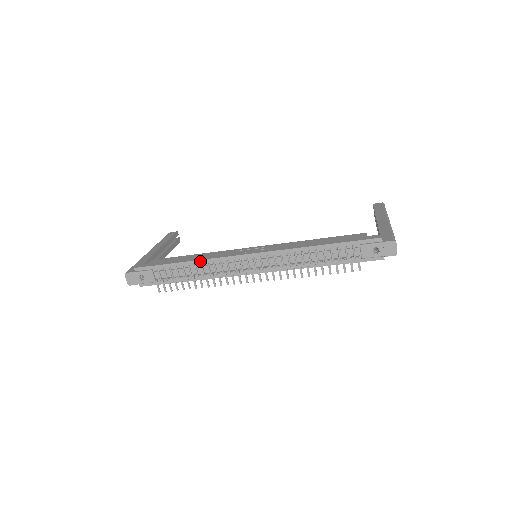
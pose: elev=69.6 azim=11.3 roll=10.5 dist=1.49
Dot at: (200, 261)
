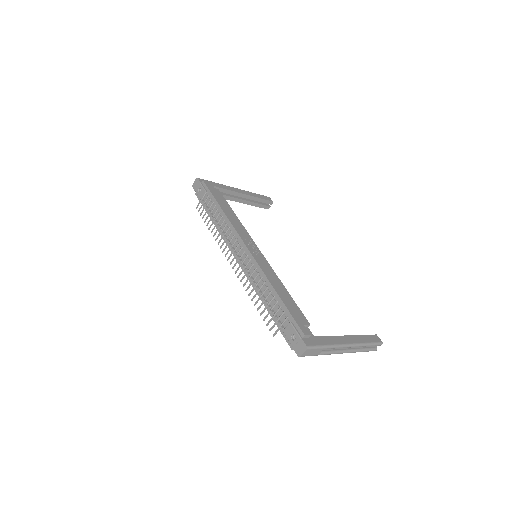
Dot at: (226, 217)
